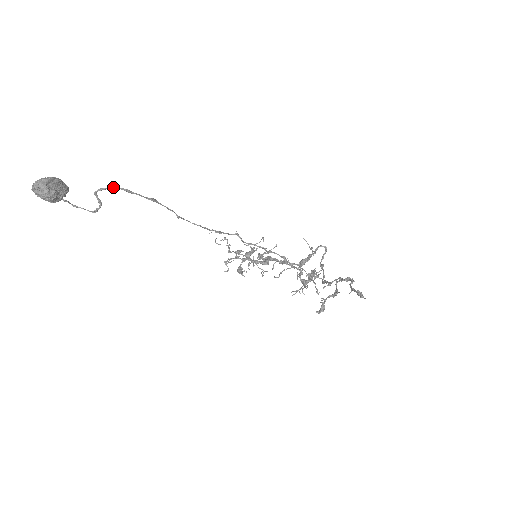
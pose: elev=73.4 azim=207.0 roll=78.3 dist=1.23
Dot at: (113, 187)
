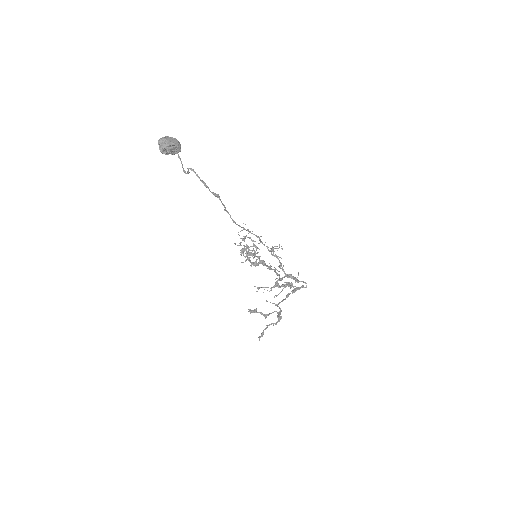
Dot at: (198, 176)
